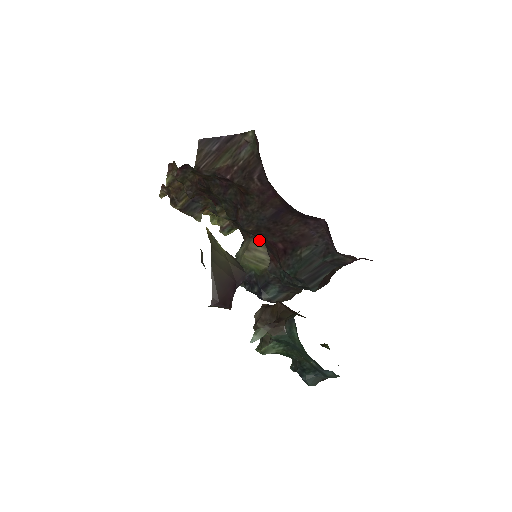
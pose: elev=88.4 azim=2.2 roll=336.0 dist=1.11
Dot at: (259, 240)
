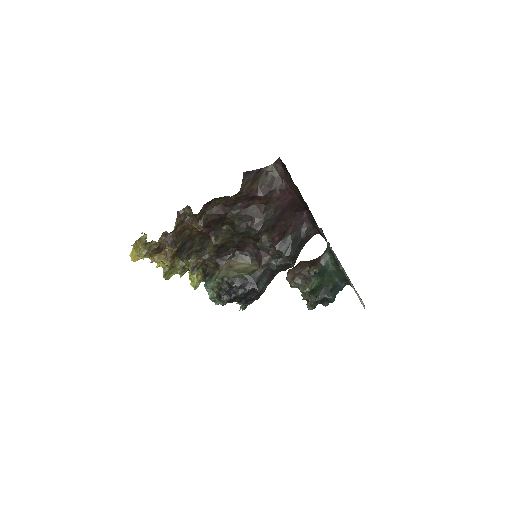
Dot at: (238, 257)
